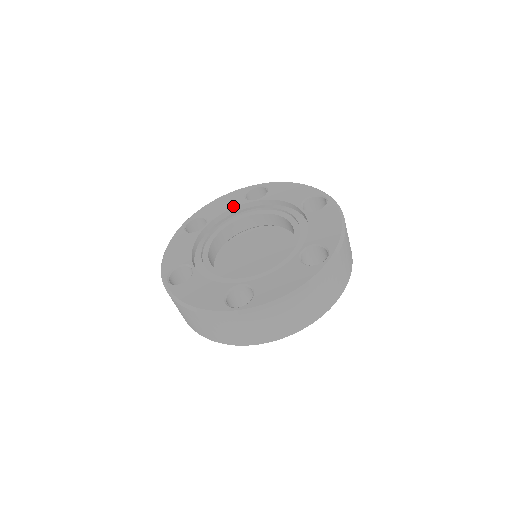
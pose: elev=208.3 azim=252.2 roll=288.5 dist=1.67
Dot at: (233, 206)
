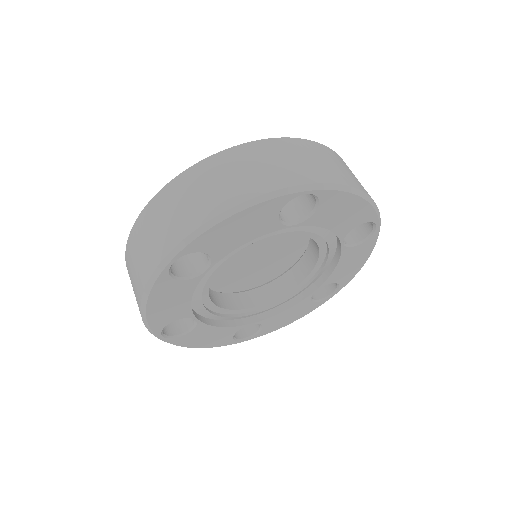
Dot at: (257, 236)
